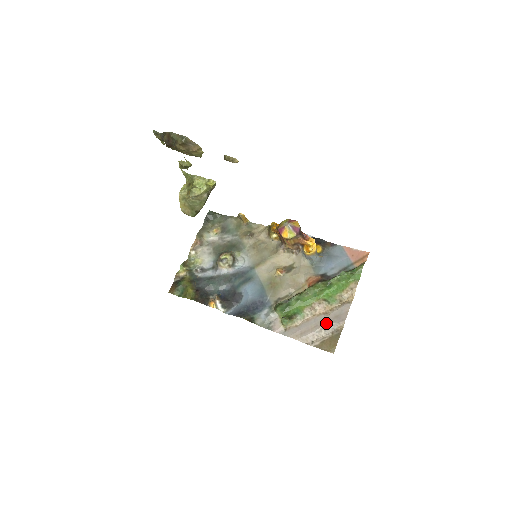
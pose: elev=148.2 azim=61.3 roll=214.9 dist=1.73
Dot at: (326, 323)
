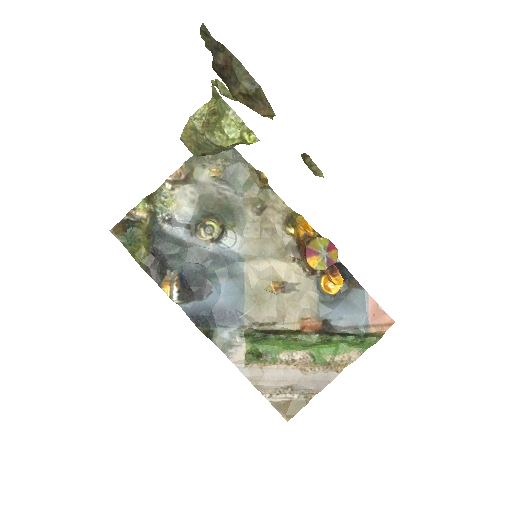
Dot at: (298, 383)
